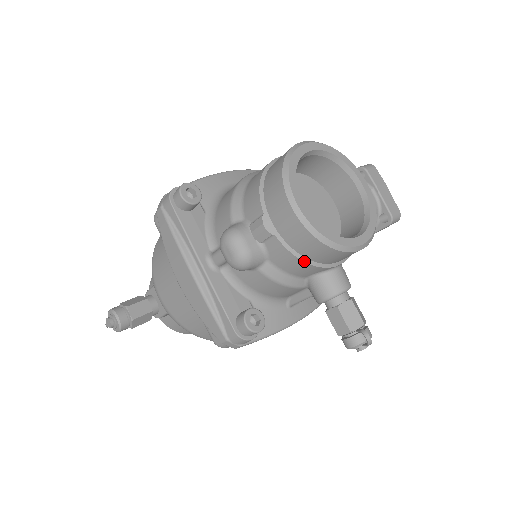
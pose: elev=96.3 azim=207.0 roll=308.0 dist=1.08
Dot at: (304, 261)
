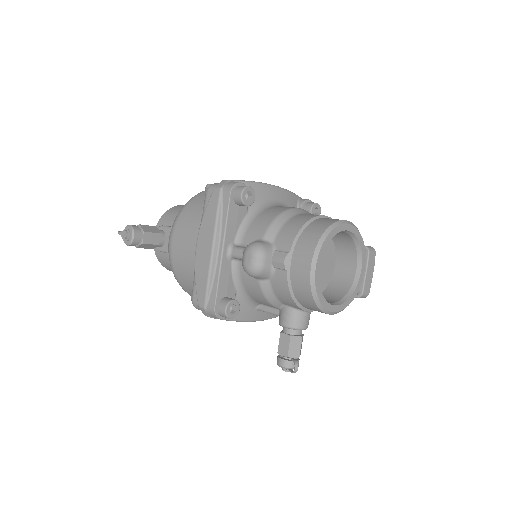
Dot at: (293, 298)
